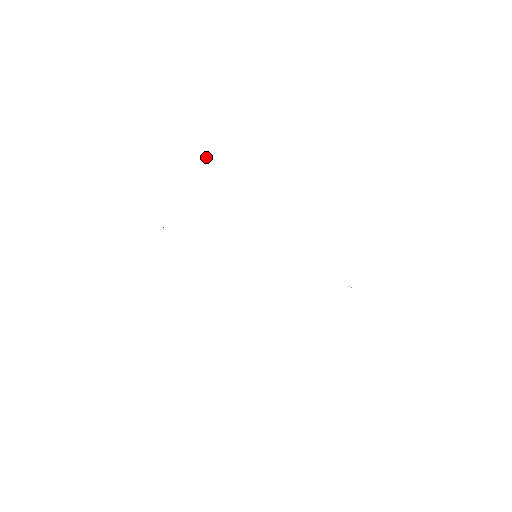
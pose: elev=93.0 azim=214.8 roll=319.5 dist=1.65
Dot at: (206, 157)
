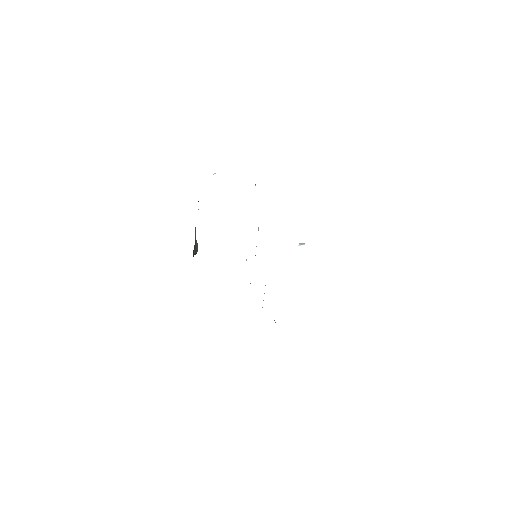
Dot at: occluded
